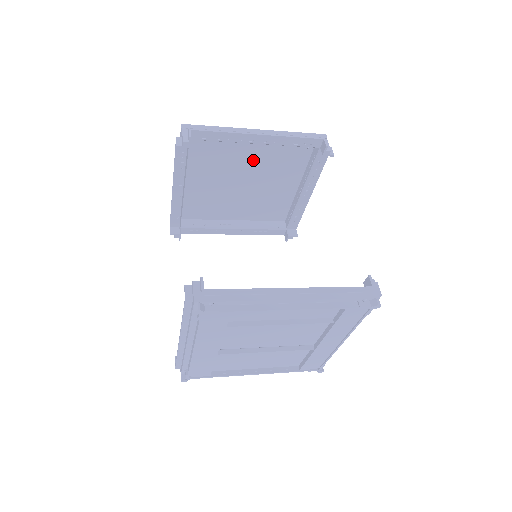
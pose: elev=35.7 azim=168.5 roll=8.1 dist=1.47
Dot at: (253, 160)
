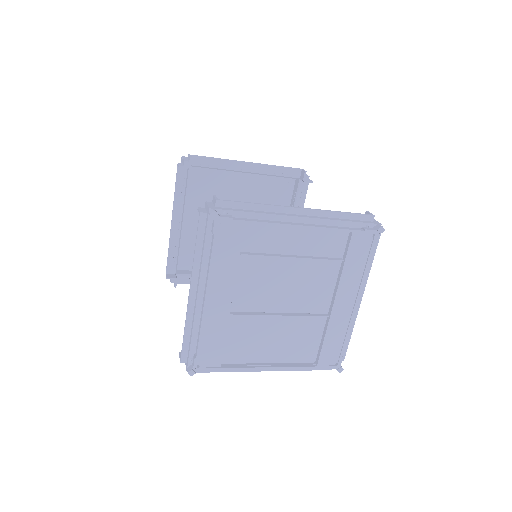
Dot at: (243, 198)
